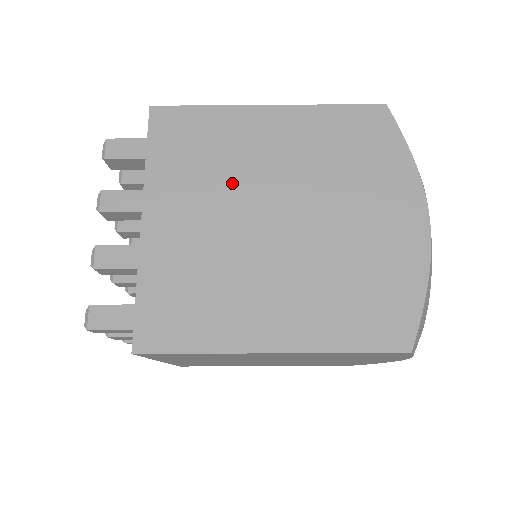
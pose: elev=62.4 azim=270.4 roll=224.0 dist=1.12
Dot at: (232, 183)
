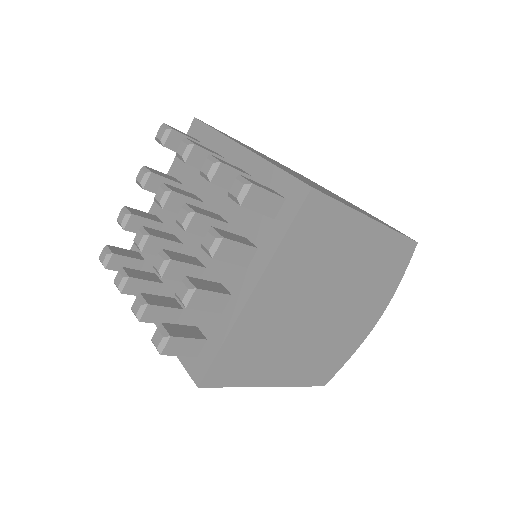
Dot at: (318, 277)
